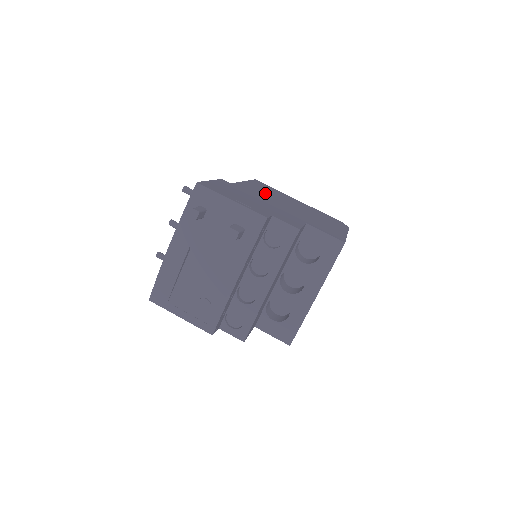
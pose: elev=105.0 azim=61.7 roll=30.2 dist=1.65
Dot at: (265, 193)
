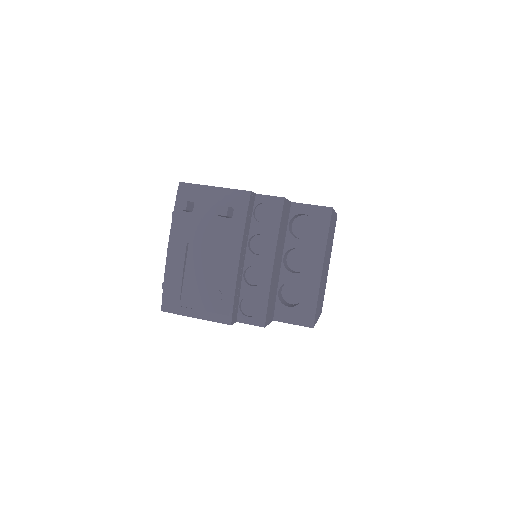
Dot at: occluded
